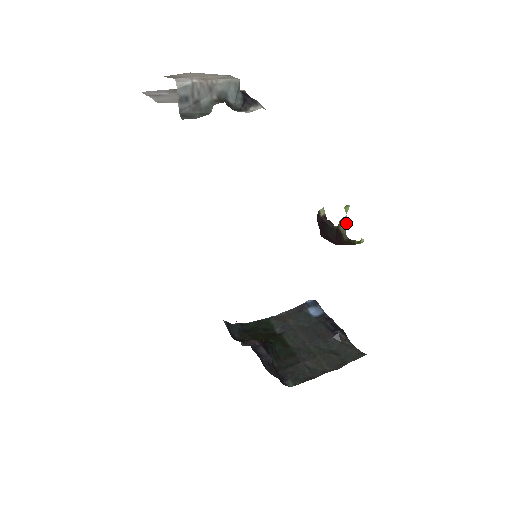
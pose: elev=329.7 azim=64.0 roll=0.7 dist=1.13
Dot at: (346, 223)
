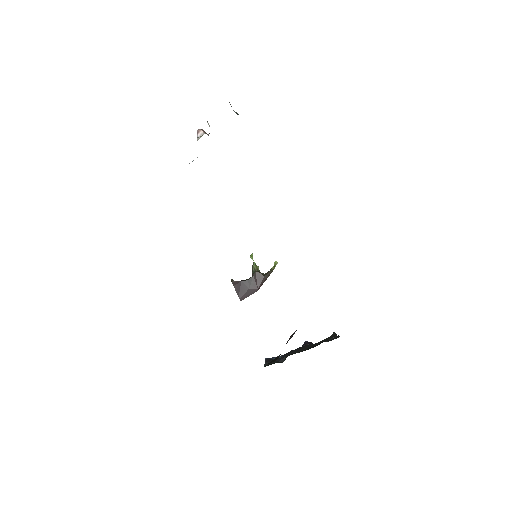
Dot at: (257, 266)
